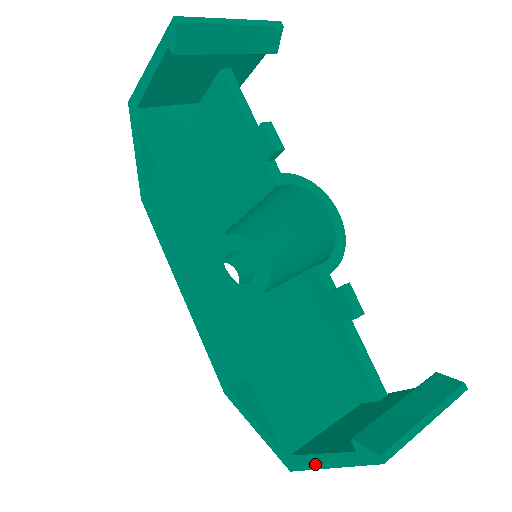
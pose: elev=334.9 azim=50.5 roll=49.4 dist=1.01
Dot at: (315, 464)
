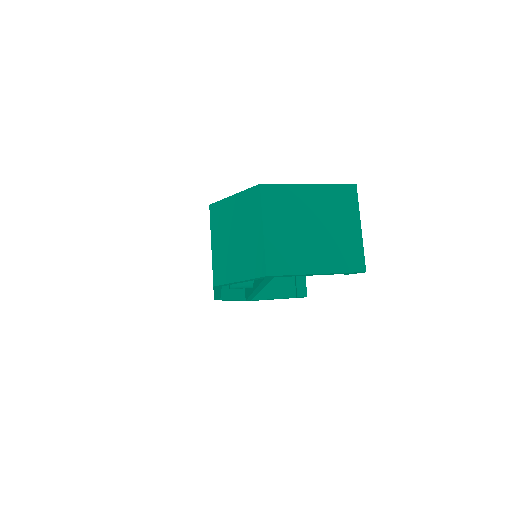
Dot at: occluded
